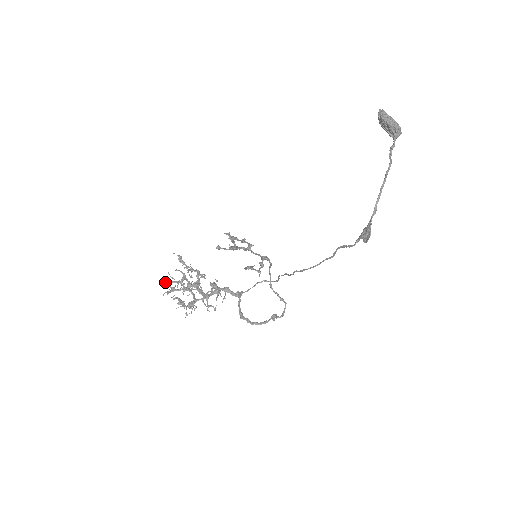
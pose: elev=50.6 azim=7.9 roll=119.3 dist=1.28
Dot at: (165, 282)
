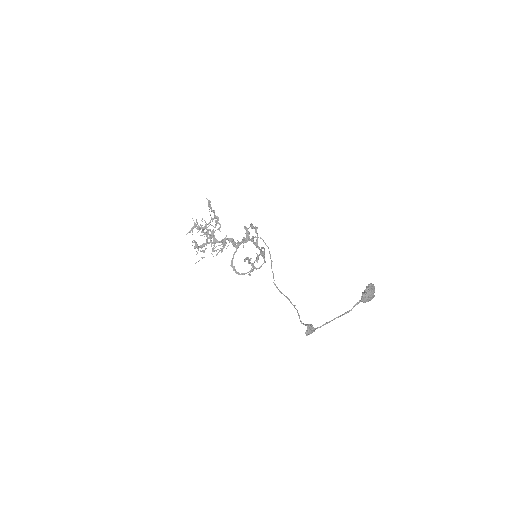
Dot at: (192, 218)
